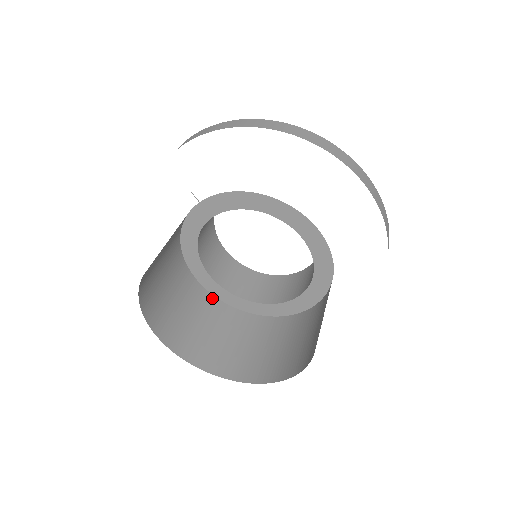
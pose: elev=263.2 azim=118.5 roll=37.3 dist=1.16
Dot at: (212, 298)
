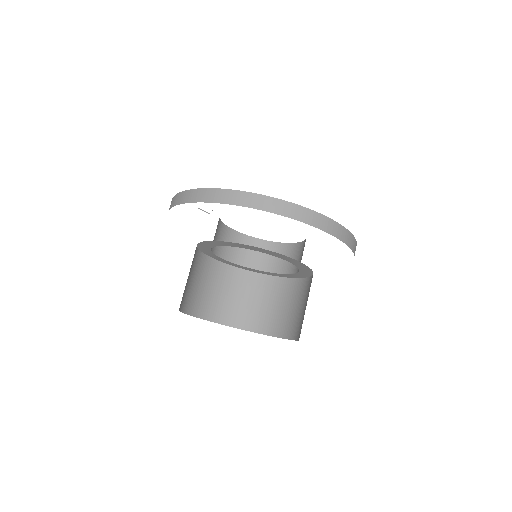
Dot at: (228, 267)
